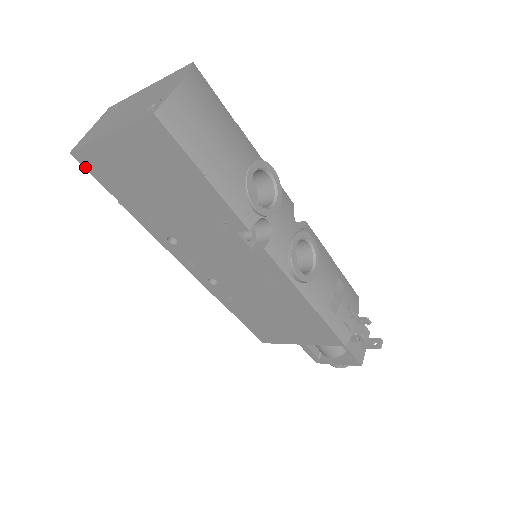
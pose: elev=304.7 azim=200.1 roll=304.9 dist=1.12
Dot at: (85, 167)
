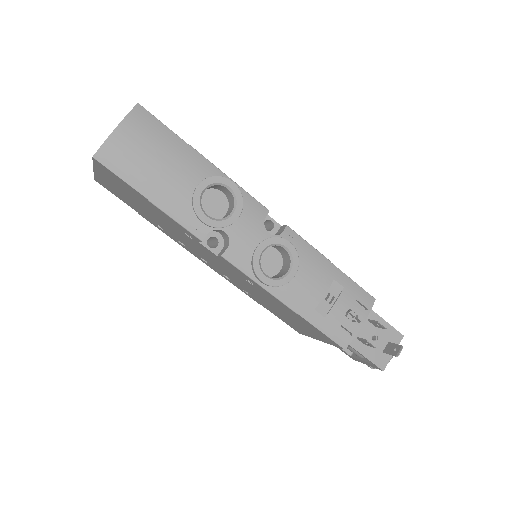
Dot at: (107, 189)
